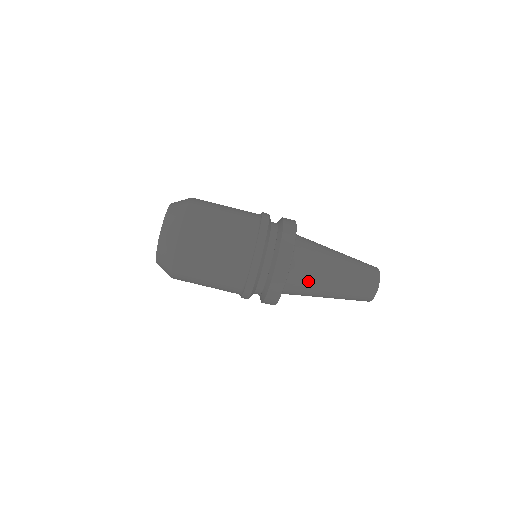
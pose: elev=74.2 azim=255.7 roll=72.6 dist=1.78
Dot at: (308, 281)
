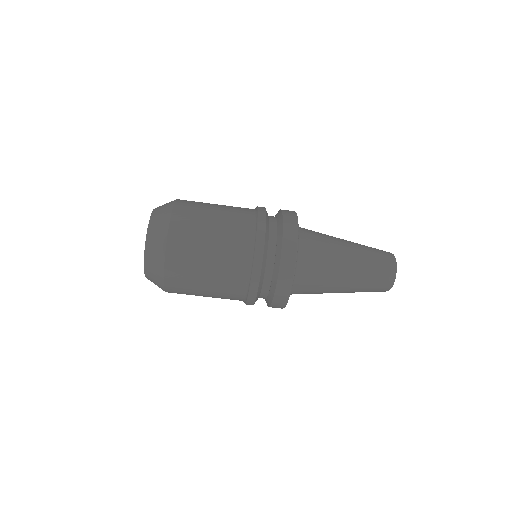
Dot at: (317, 278)
